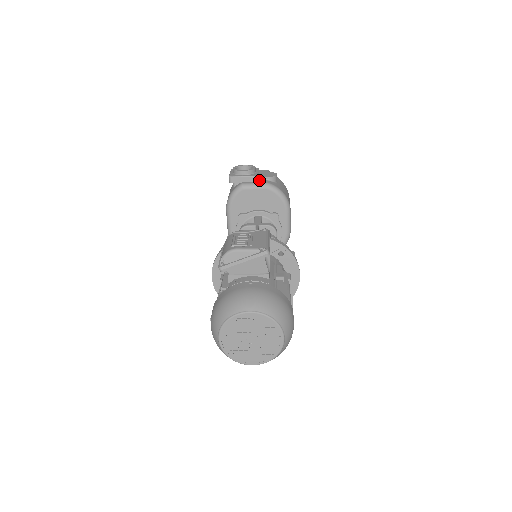
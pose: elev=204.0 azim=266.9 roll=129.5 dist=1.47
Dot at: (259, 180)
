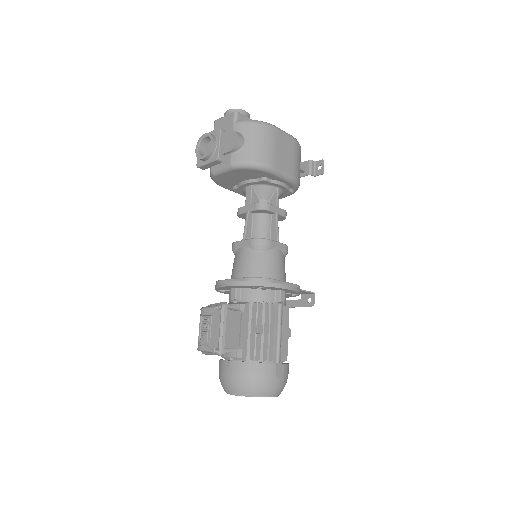
Dot at: (224, 157)
